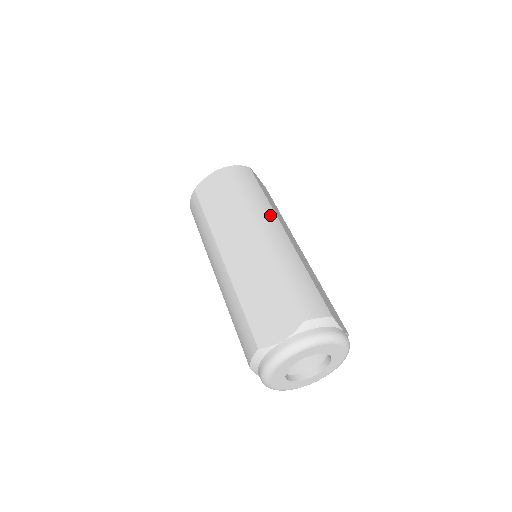
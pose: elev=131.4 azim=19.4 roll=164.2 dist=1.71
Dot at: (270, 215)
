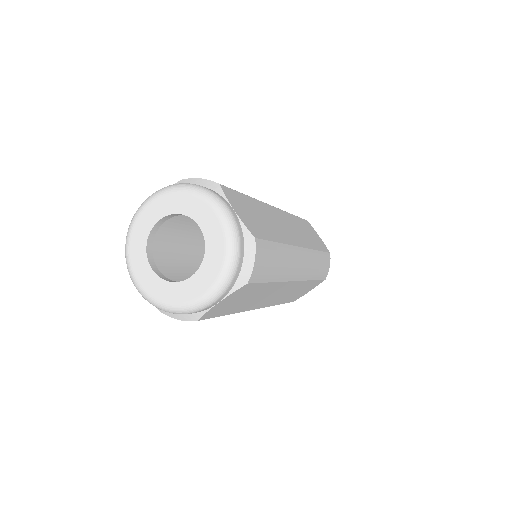
Dot at: occluded
